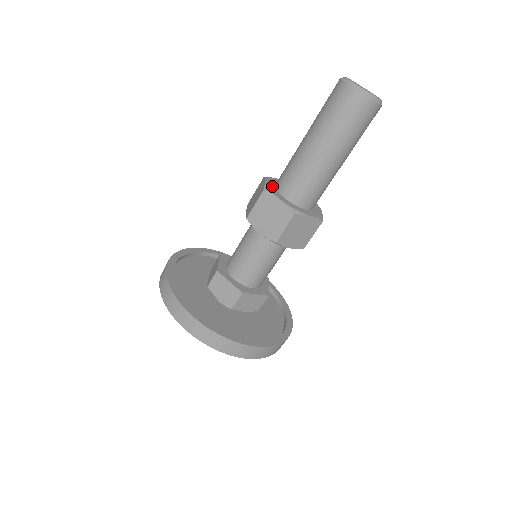
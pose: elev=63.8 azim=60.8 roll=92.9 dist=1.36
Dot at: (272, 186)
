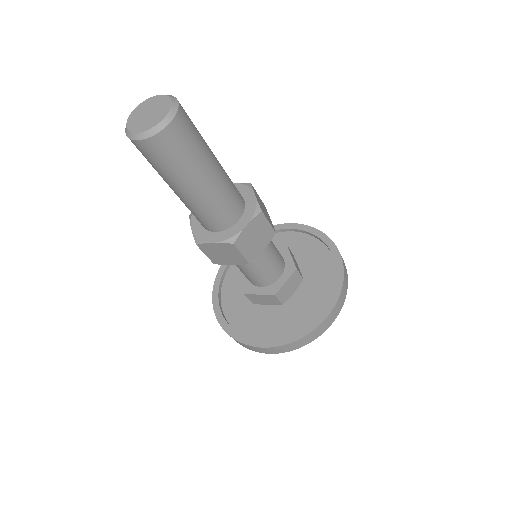
Dot at: (199, 228)
